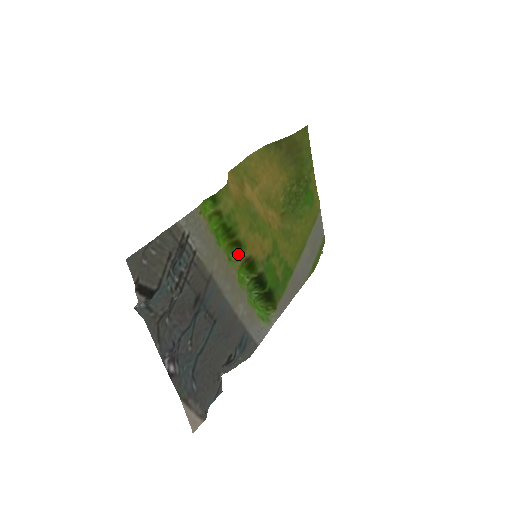
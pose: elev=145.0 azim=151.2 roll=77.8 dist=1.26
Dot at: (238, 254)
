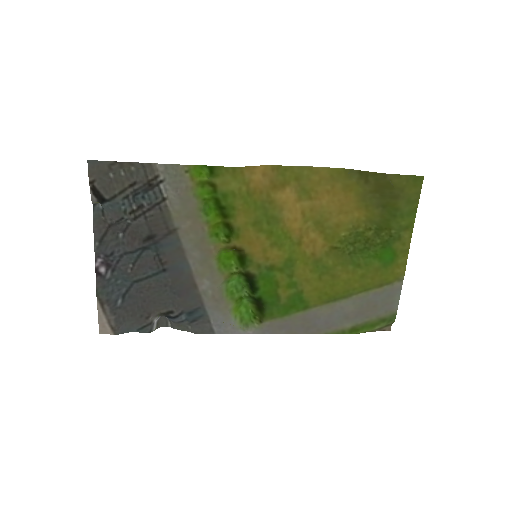
Dot at: (228, 237)
